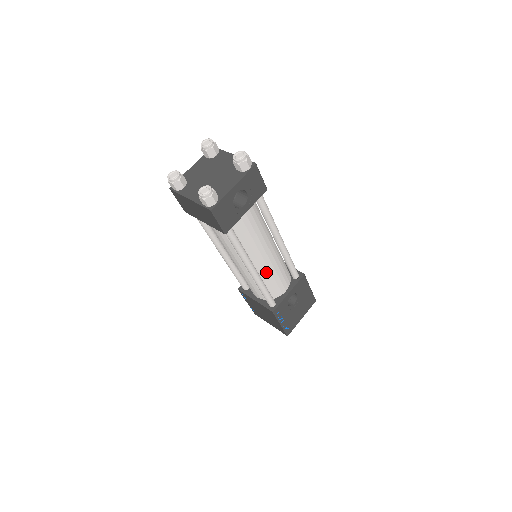
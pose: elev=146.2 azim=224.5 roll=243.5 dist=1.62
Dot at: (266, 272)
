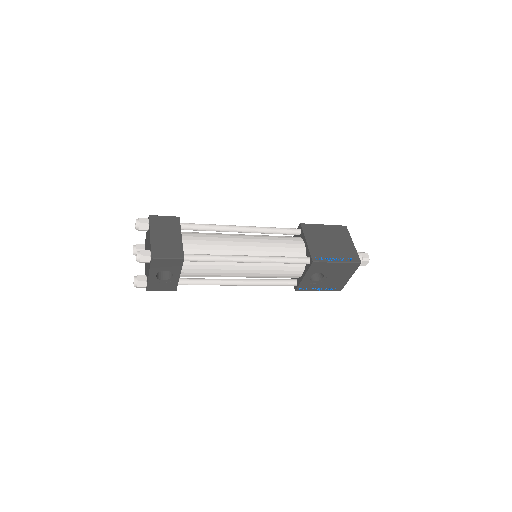
Dot at: (259, 277)
